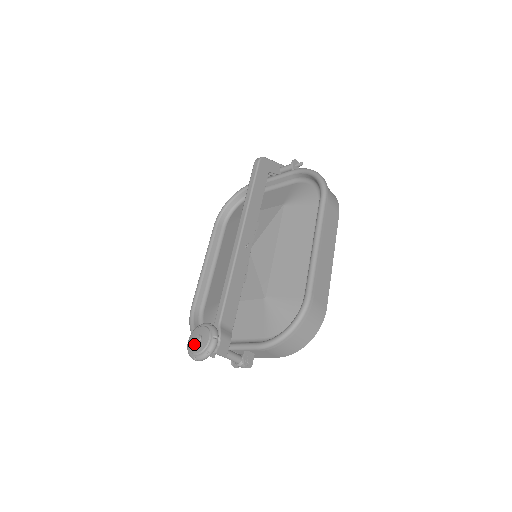
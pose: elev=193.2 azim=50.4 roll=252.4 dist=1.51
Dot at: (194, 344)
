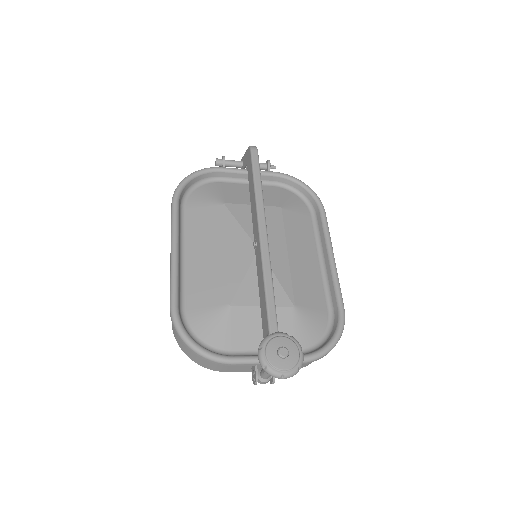
Dot at: (279, 358)
